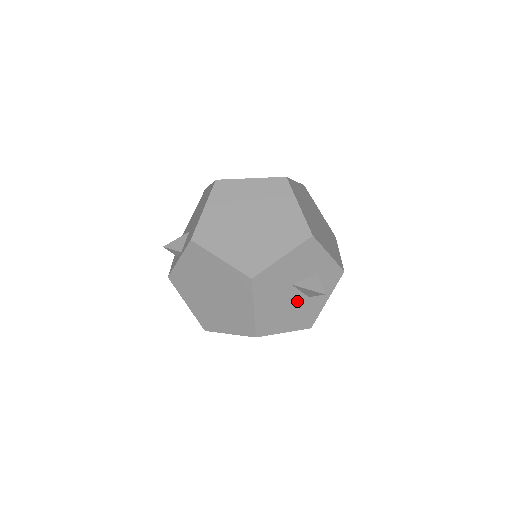
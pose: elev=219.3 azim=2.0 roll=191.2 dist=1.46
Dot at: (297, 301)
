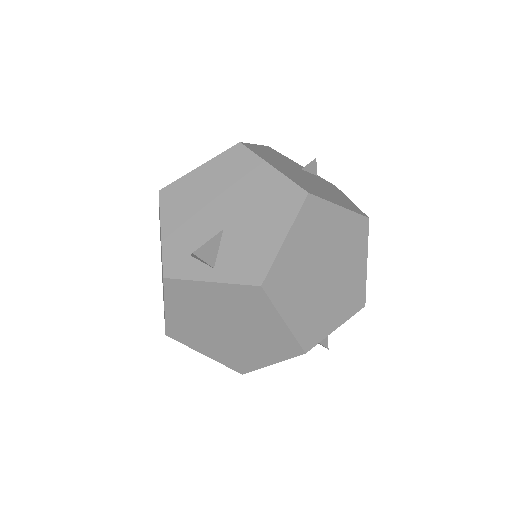
Dot at: occluded
